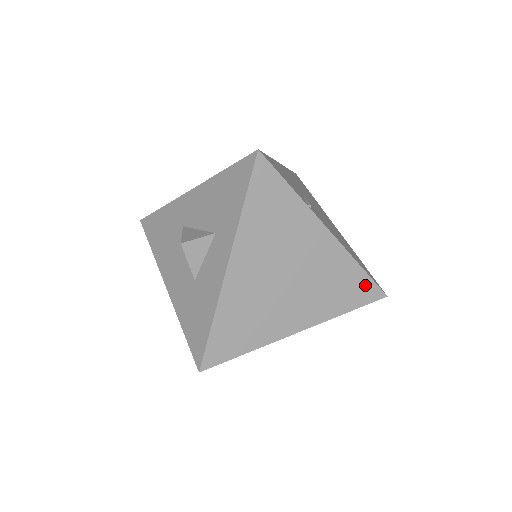
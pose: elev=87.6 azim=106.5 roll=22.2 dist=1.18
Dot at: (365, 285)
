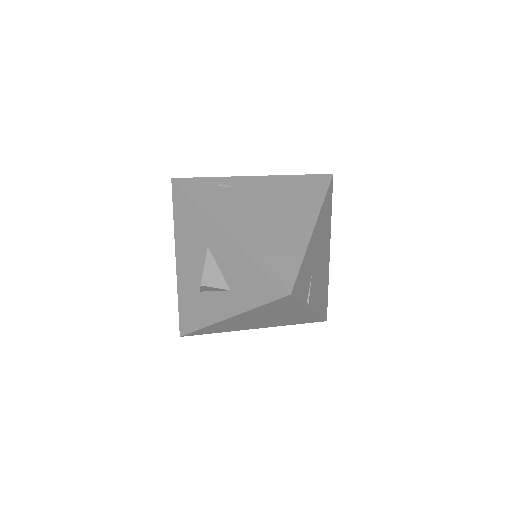
Dot at: (316, 319)
